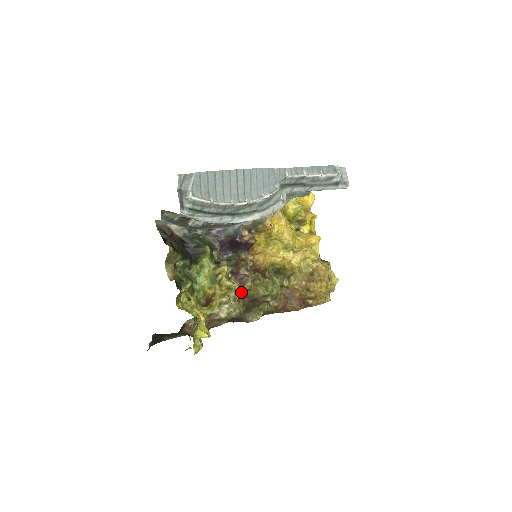
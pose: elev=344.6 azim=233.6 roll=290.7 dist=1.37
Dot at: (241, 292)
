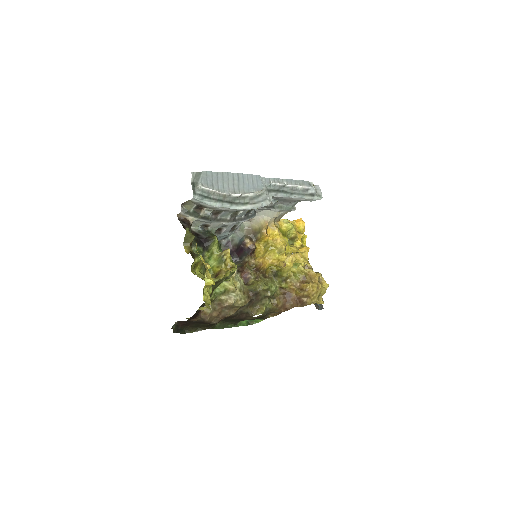
Dot at: (246, 286)
